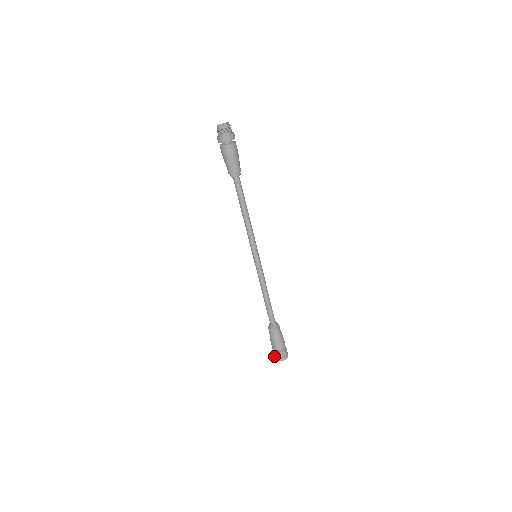
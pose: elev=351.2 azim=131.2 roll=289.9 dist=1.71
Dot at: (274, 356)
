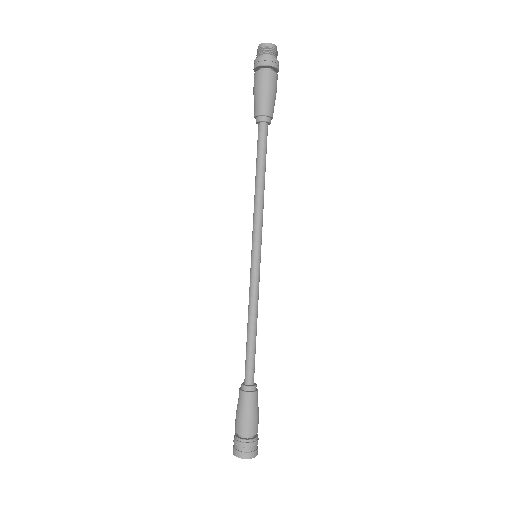
Dot at: (236, 449)
